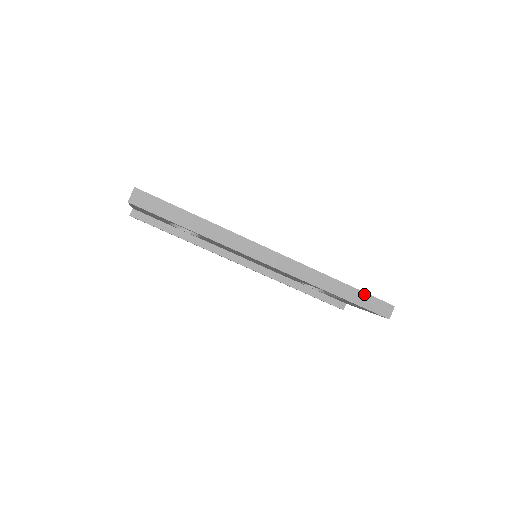
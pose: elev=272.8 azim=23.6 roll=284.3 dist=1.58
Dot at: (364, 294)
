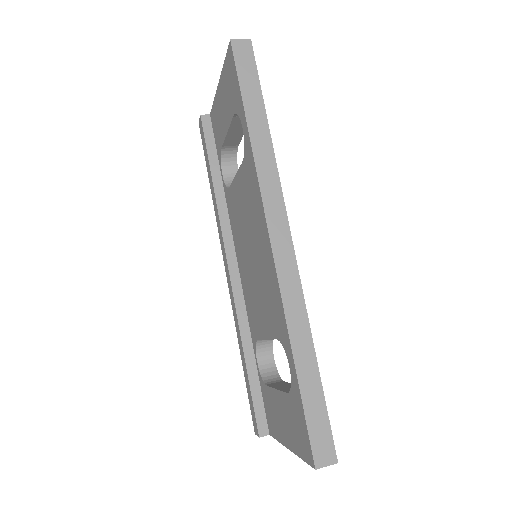
Dot at: (322, 400)
